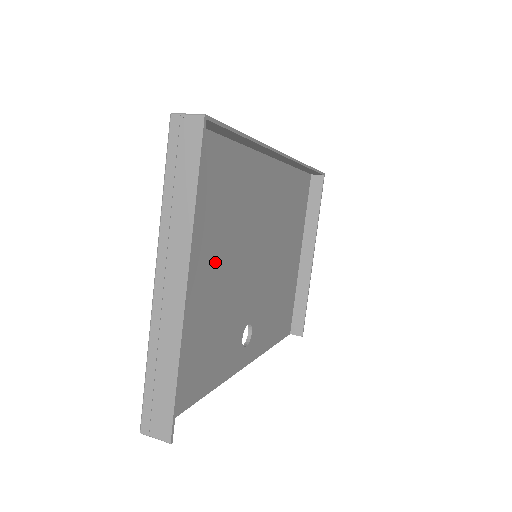
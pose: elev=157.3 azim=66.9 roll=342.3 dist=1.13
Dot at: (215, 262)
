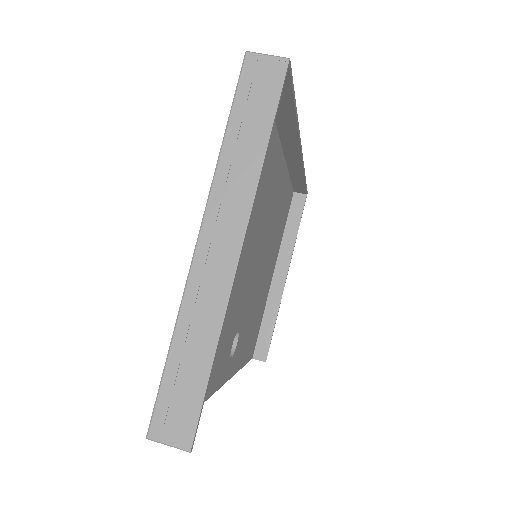
Dot at: occluded
